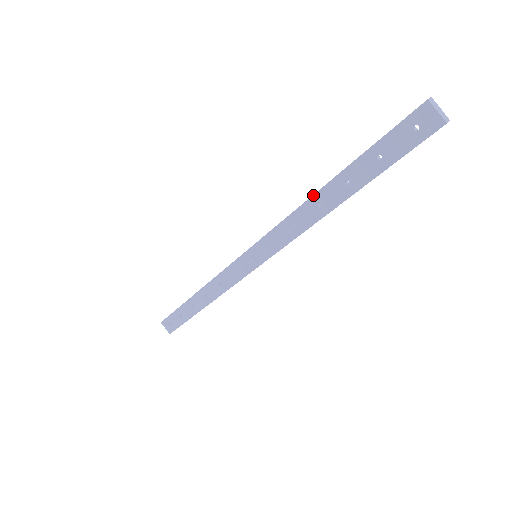
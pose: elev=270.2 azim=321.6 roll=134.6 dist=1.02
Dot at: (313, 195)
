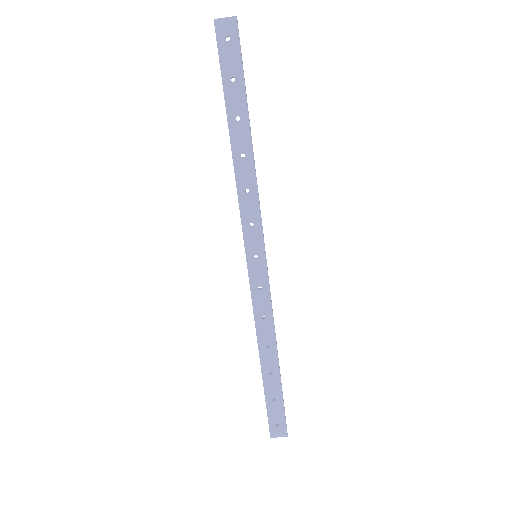
Dot at: (232, 155)
